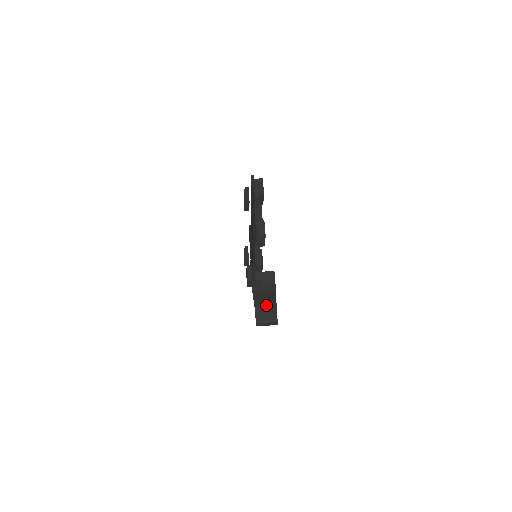
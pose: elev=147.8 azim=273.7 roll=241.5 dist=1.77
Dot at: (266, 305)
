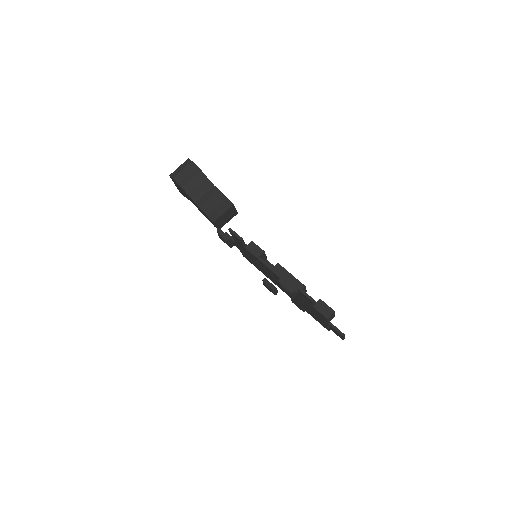
Dot at: occluded
